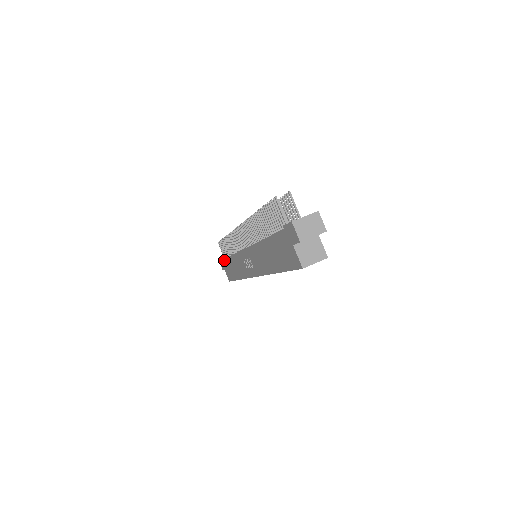
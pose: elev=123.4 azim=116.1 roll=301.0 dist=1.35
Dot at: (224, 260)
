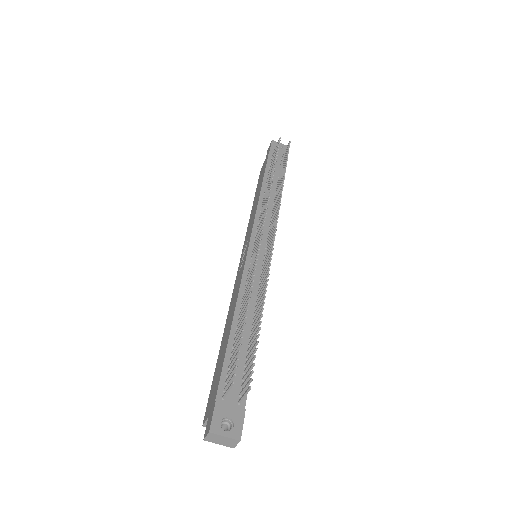
Dot at: (266, 164)
